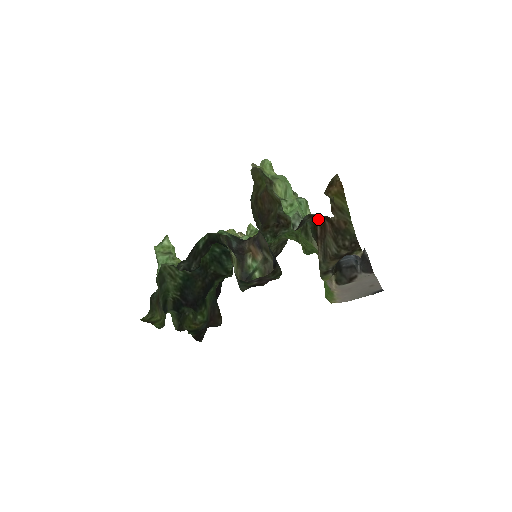
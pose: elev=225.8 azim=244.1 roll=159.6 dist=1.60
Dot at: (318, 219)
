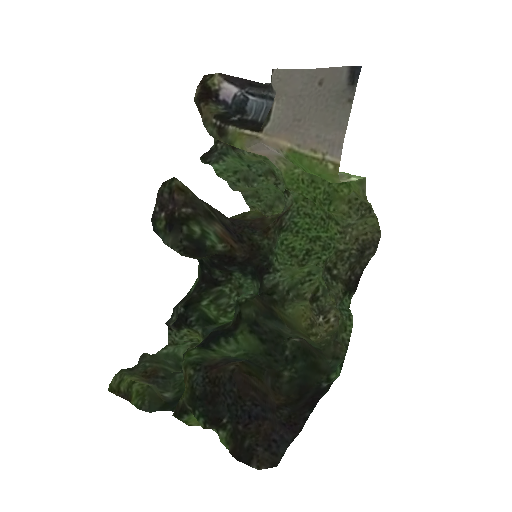
Dot at: occluded
